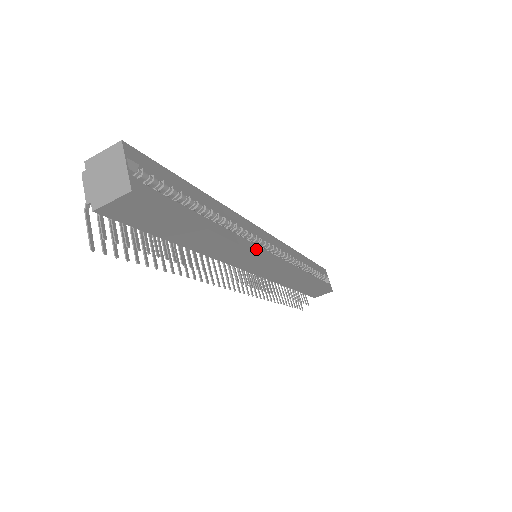
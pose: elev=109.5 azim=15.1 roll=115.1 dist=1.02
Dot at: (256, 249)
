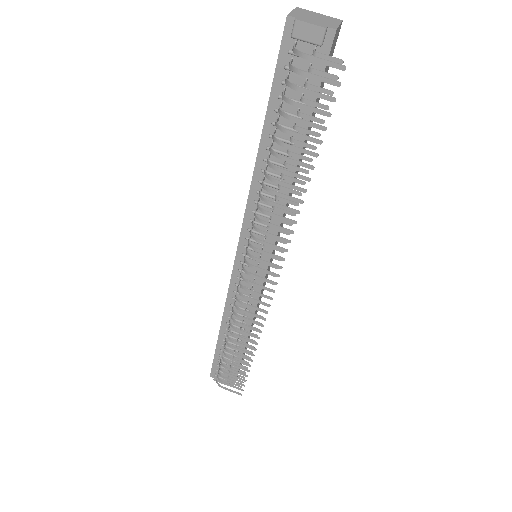
Dot at: occluded
